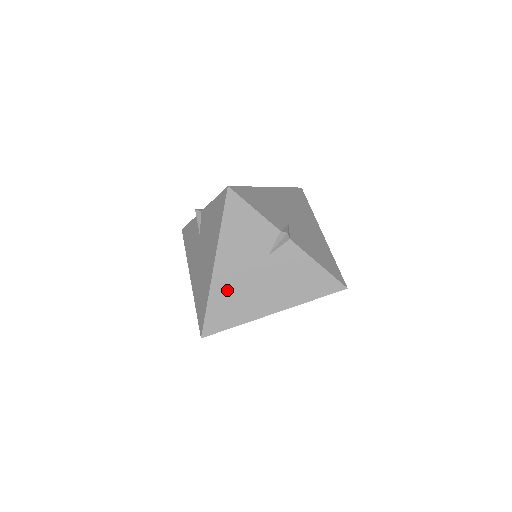
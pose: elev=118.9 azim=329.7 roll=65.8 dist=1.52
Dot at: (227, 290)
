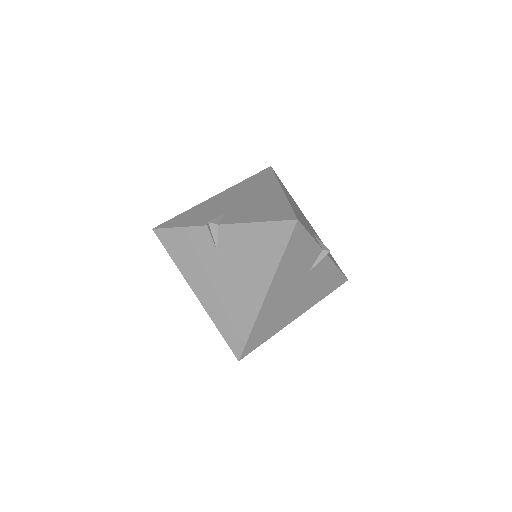
Dot at: (219, 306)
